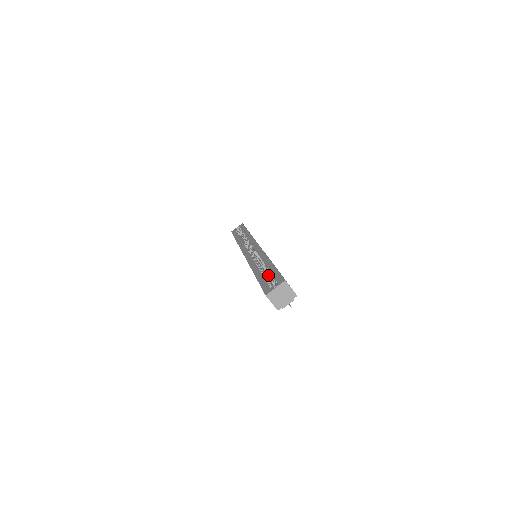
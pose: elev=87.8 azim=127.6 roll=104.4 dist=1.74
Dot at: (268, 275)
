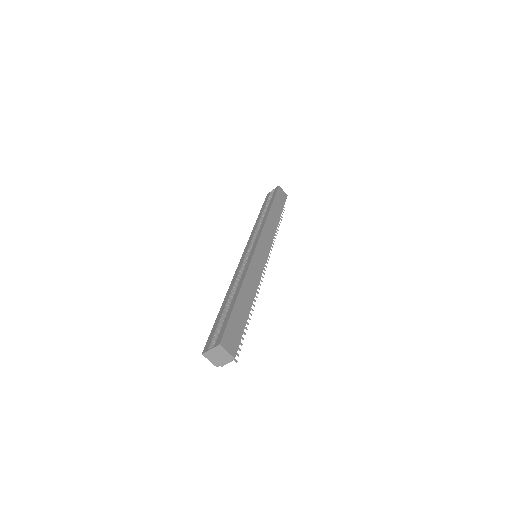
Dot at: occluded
